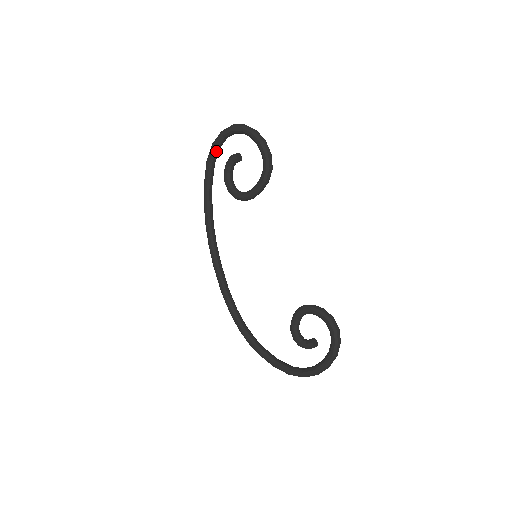
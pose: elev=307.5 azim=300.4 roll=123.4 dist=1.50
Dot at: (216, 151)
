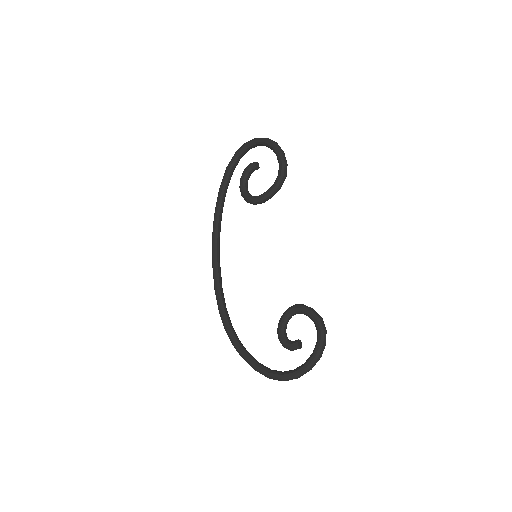
Dot at: (237, 159)
